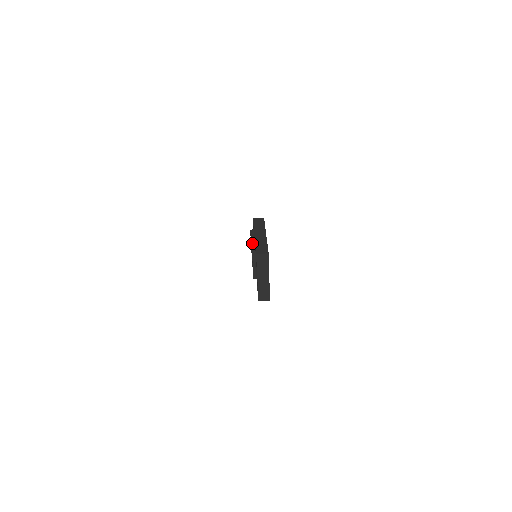
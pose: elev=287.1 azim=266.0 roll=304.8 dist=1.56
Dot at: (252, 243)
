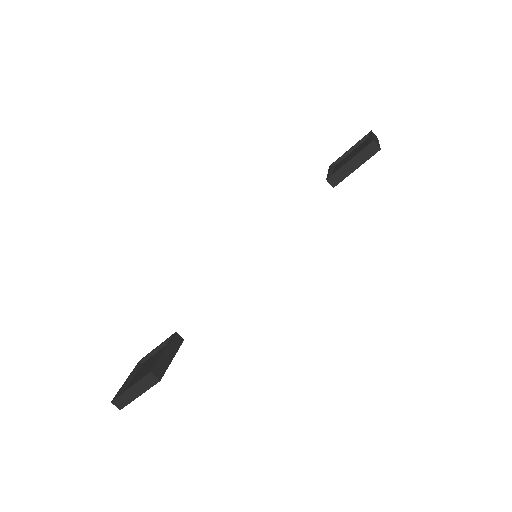
Dot at: (342, 168)
